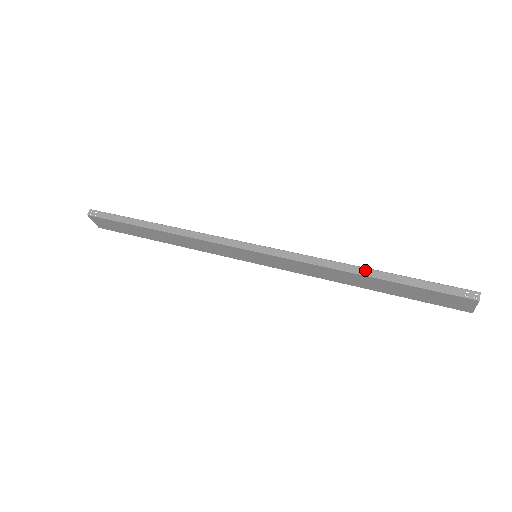
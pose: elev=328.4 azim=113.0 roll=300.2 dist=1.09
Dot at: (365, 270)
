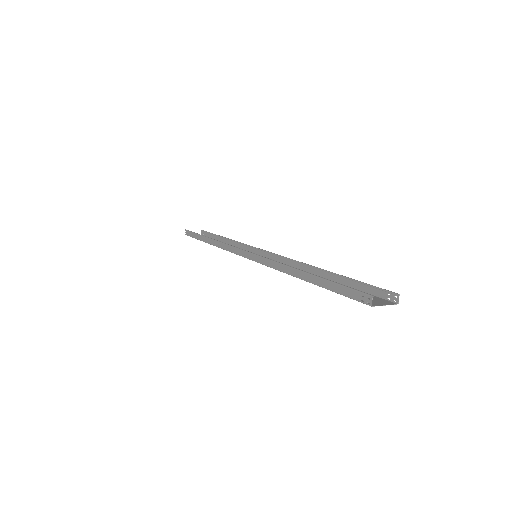
Dot at: (299, 273)
